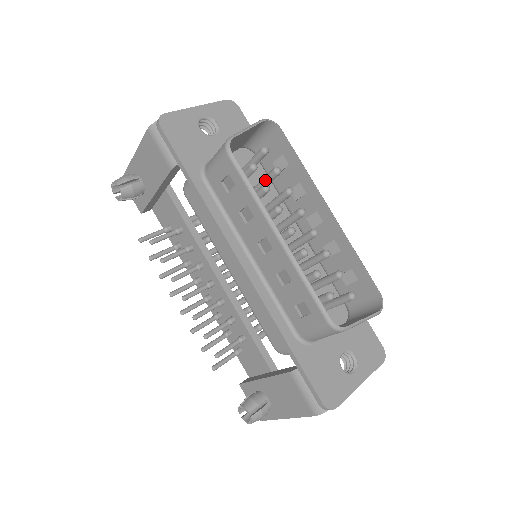
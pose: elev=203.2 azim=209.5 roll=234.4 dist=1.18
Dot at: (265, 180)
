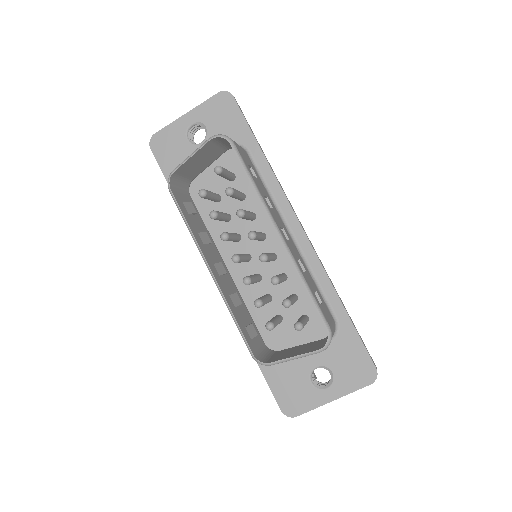
Dot at: occluded
